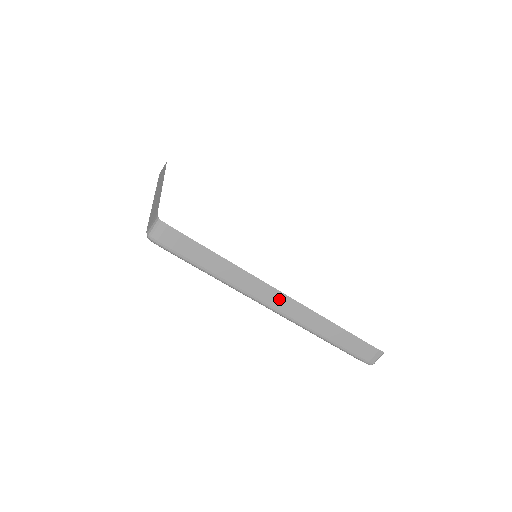
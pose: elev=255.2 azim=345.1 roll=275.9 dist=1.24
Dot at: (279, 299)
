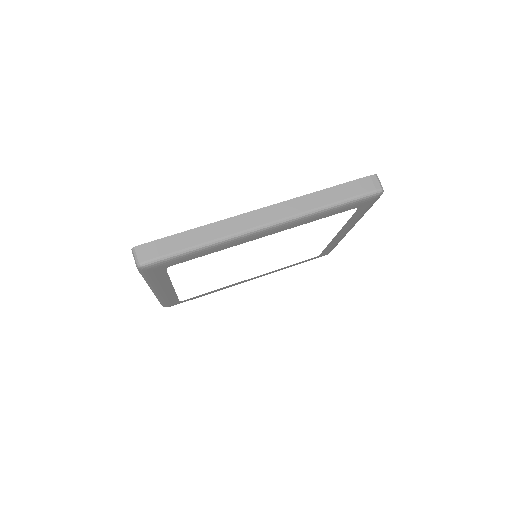
Dot at: (262, 215)
